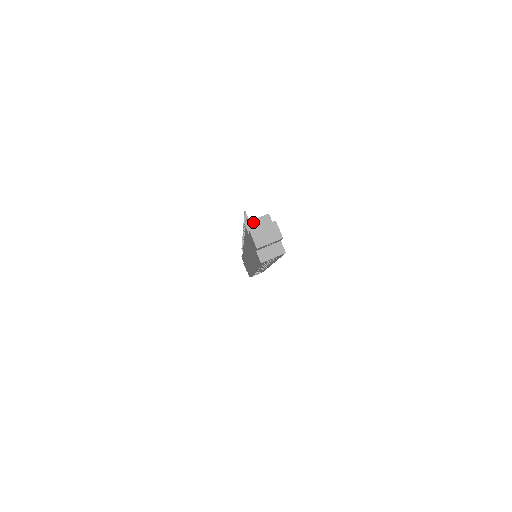
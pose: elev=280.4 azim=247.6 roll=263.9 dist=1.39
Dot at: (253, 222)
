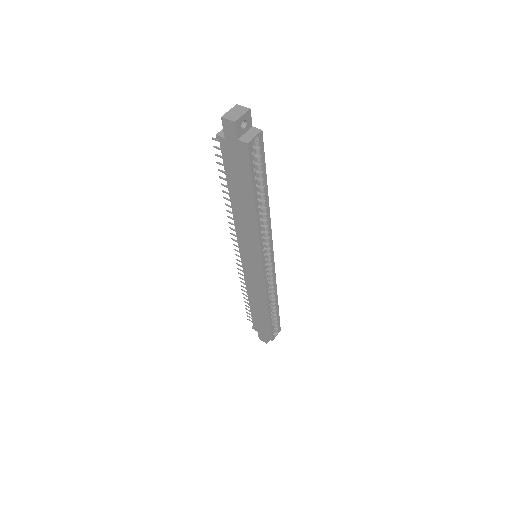
Dot at: (222, 131)
